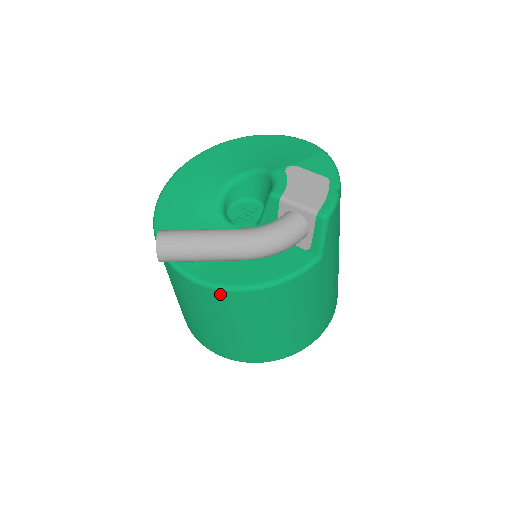
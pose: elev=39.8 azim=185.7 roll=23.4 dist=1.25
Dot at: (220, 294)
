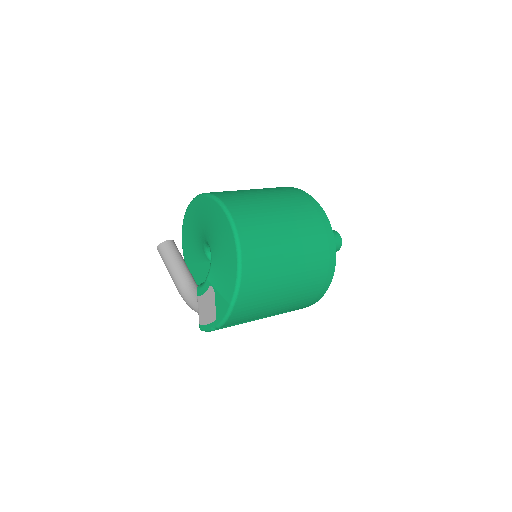
Dot at: occluded
